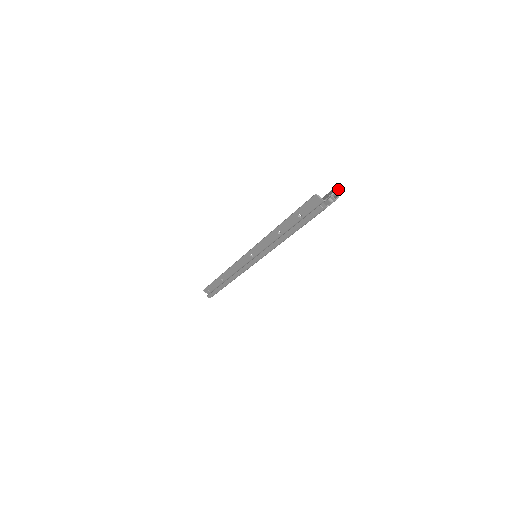
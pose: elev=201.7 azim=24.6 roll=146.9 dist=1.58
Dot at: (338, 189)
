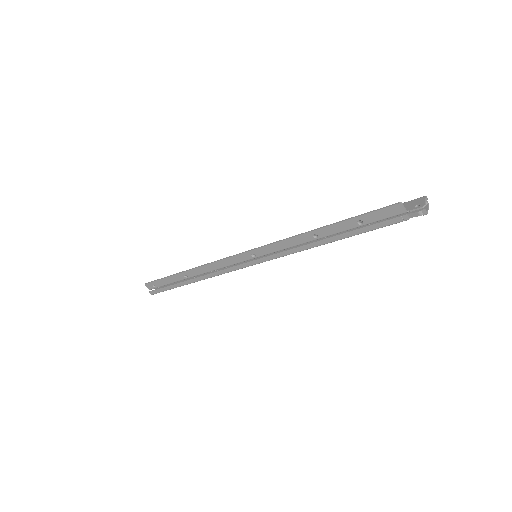
Dot at: (426, 201)
